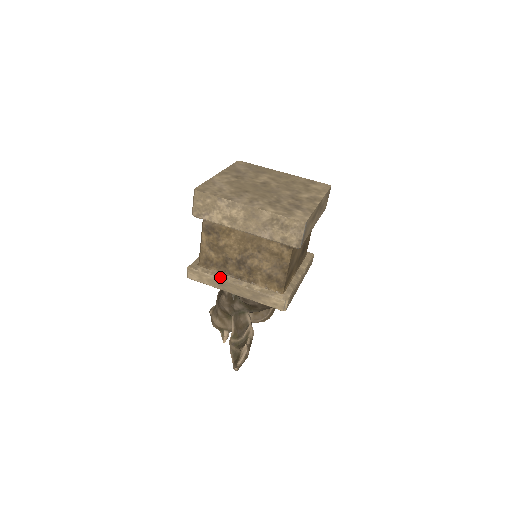
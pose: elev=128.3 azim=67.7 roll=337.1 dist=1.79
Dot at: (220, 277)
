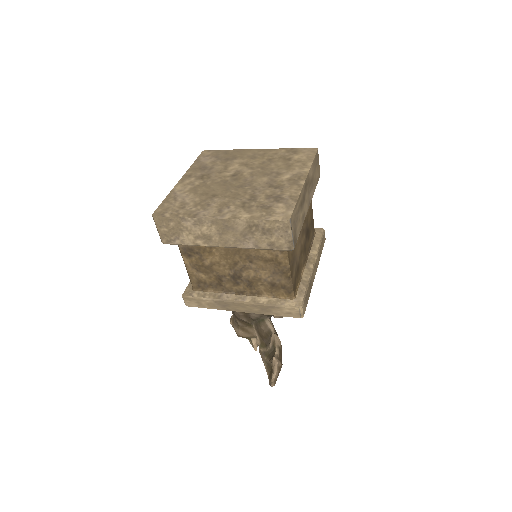
Dot at: (219, 298)
